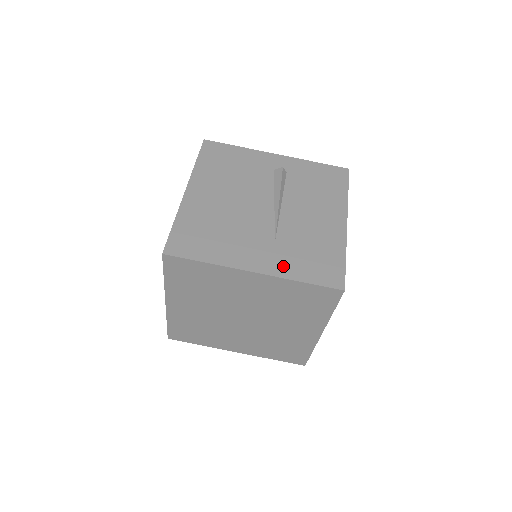
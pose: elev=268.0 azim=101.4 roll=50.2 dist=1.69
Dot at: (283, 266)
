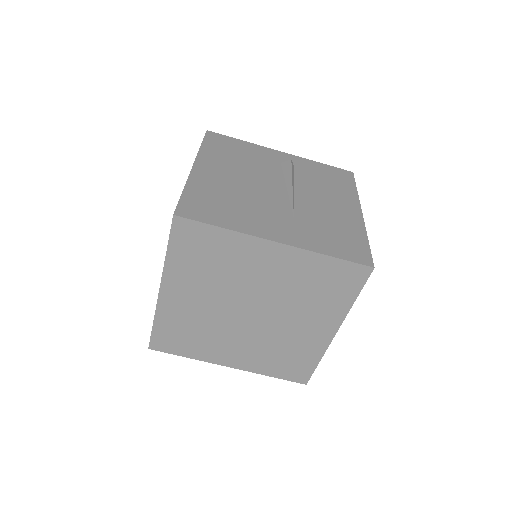
Dot at: (306, 240)
